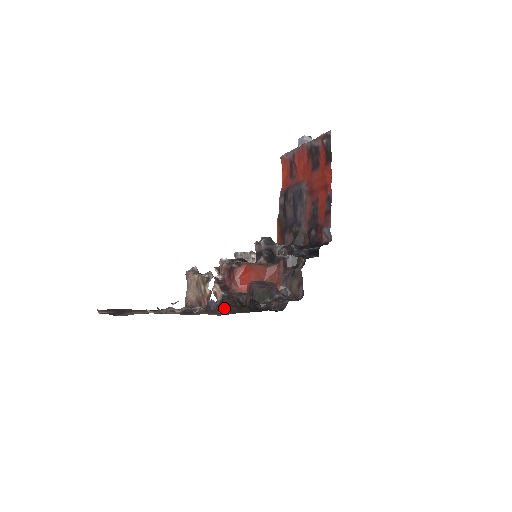
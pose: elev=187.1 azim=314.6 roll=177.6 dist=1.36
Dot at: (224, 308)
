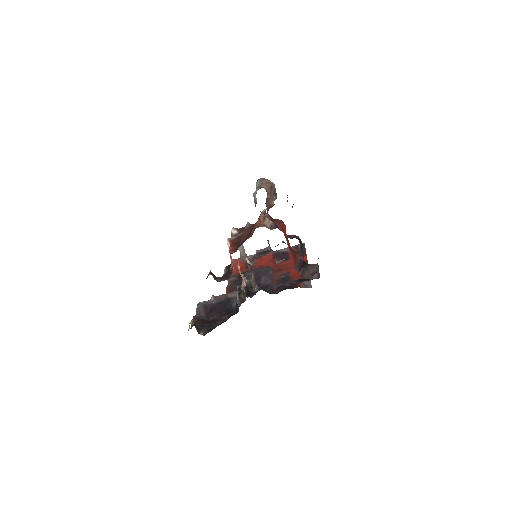
Dot at: occluded
